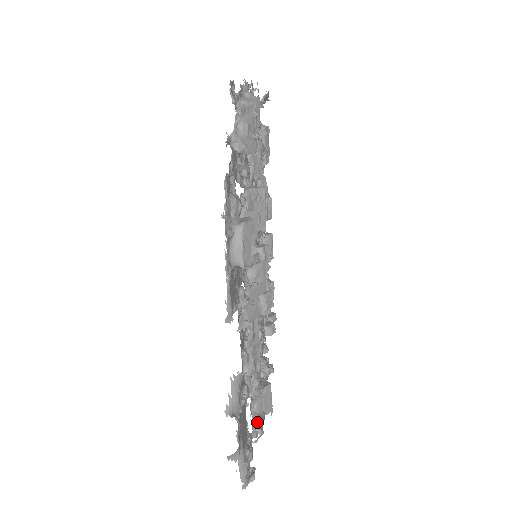
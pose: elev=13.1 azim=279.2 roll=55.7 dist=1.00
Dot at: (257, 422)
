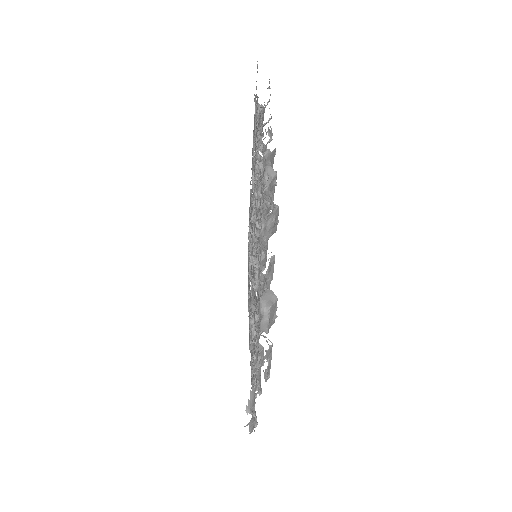
Dot at: (259, 390)
